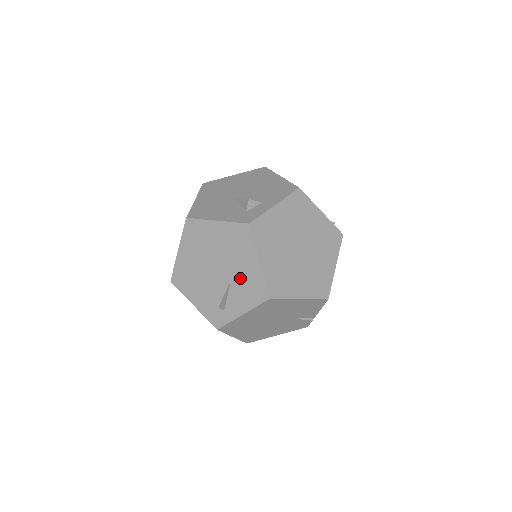
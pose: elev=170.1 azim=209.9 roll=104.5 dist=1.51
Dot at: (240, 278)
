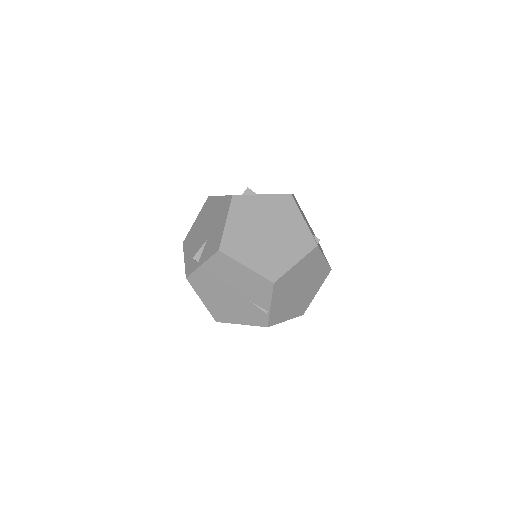
Dot at: (212, 236)
